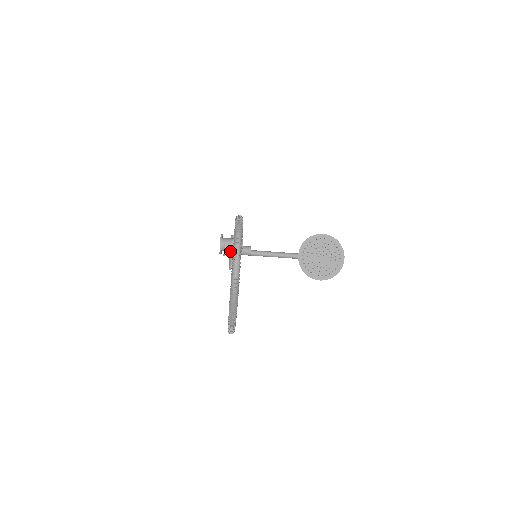
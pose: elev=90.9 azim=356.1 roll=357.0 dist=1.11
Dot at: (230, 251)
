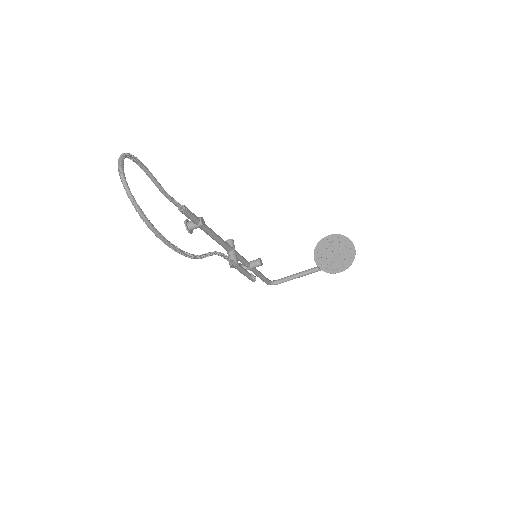
Dot at: (227, 253)
